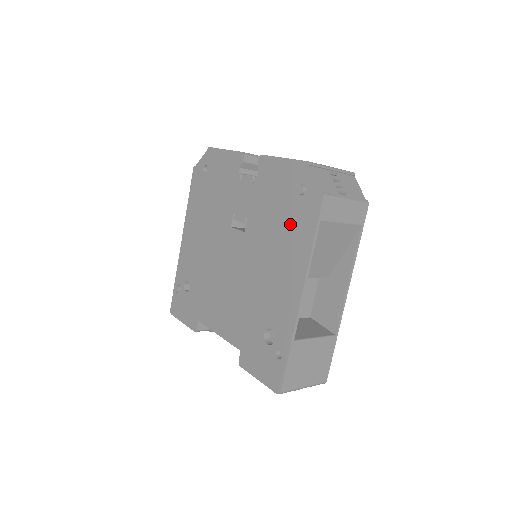
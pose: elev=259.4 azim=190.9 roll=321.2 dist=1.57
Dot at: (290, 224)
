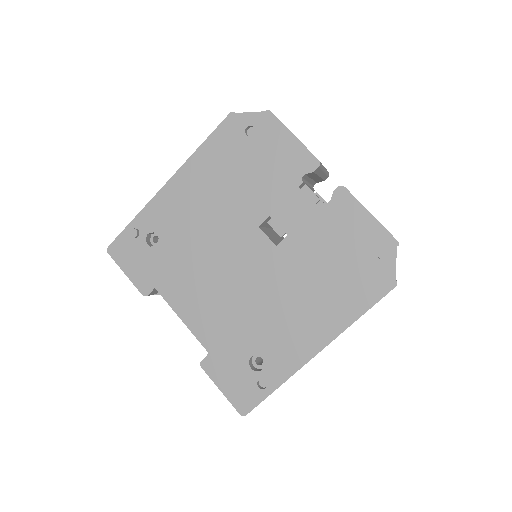
Dot at: (342, 282)
